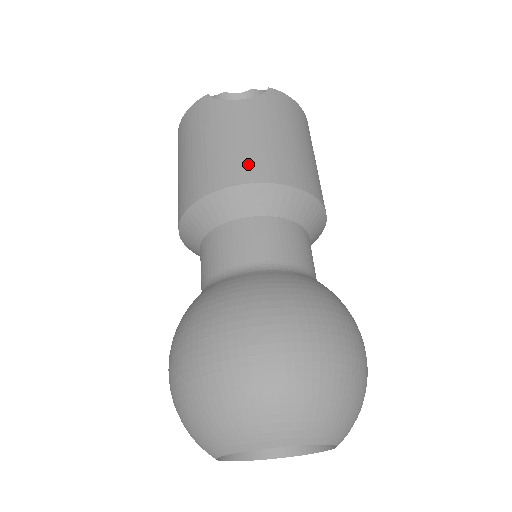
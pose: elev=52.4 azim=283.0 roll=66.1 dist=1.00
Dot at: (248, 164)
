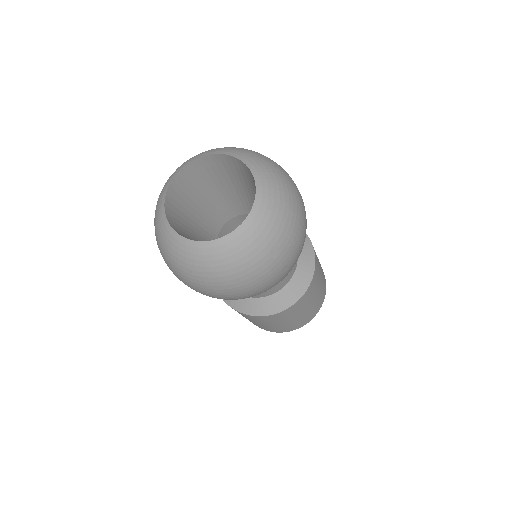
Dot at: occluded
